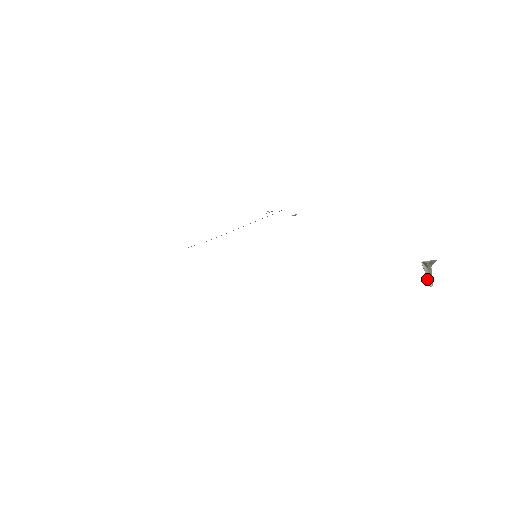
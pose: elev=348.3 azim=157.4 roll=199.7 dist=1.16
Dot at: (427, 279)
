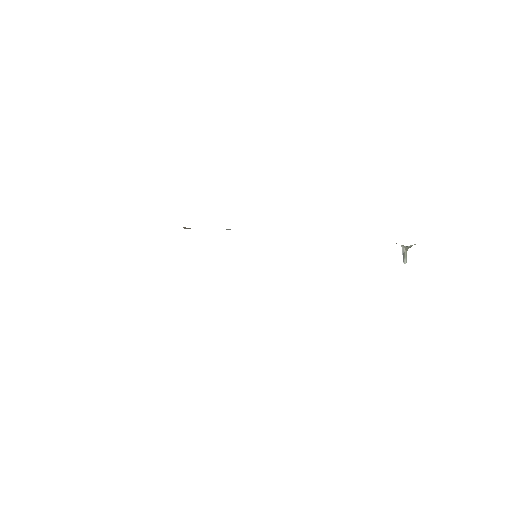
Dot at: (404, 259)
